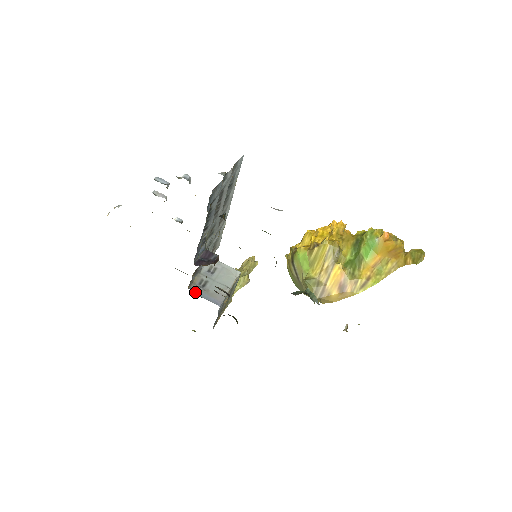
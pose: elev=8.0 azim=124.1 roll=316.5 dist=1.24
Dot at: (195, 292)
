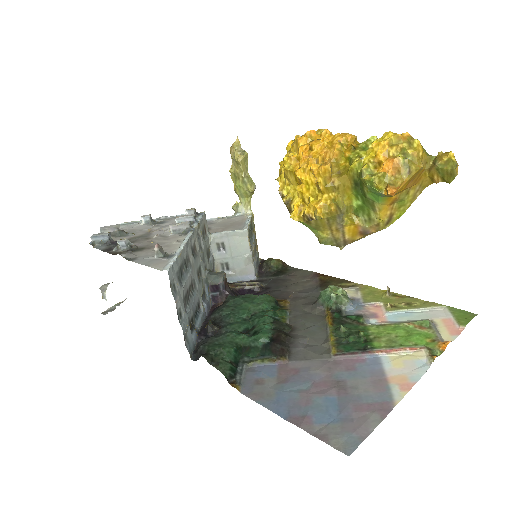
Dot at: occluded
